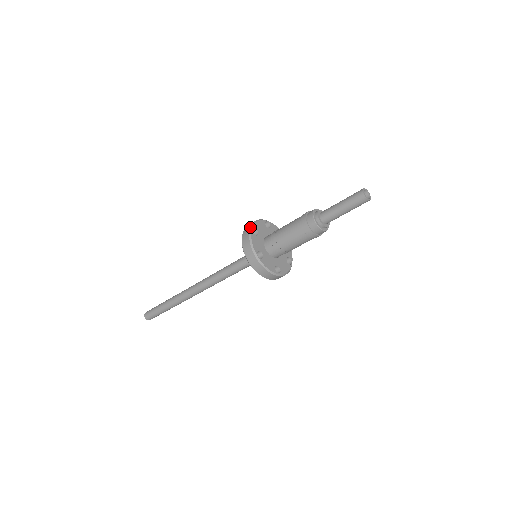
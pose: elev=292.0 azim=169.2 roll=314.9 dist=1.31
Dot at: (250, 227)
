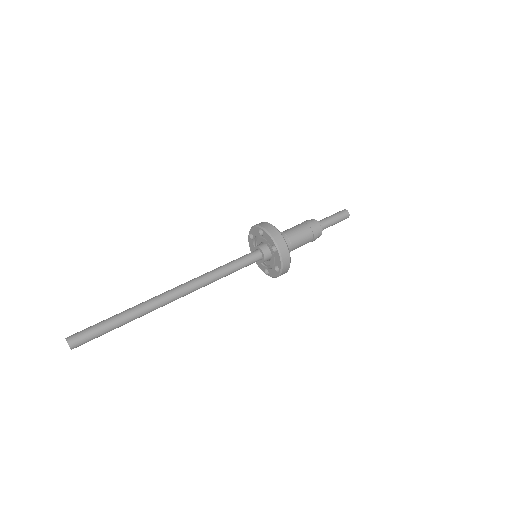
Dot at: occluded
